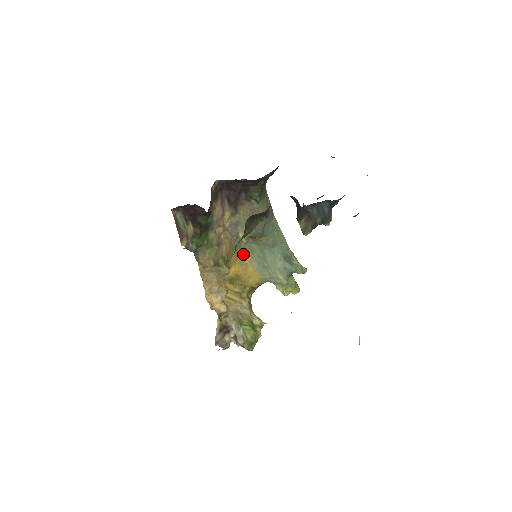
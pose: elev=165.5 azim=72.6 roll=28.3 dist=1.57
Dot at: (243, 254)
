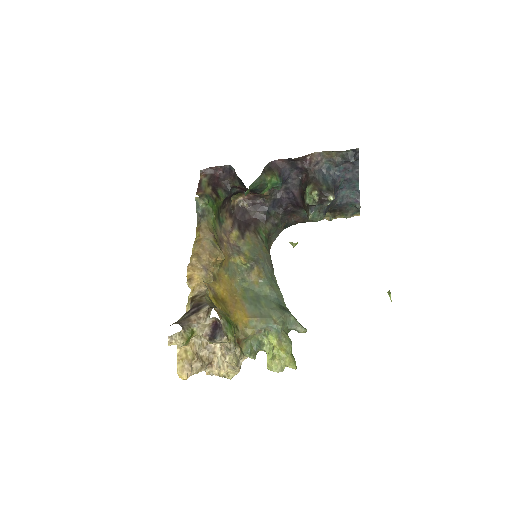
Dot at: (235, 290)
